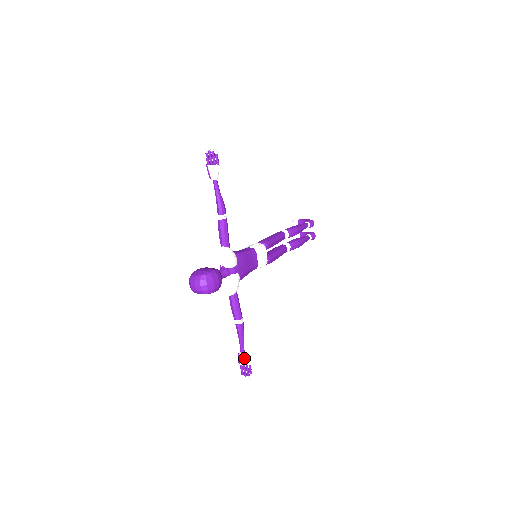
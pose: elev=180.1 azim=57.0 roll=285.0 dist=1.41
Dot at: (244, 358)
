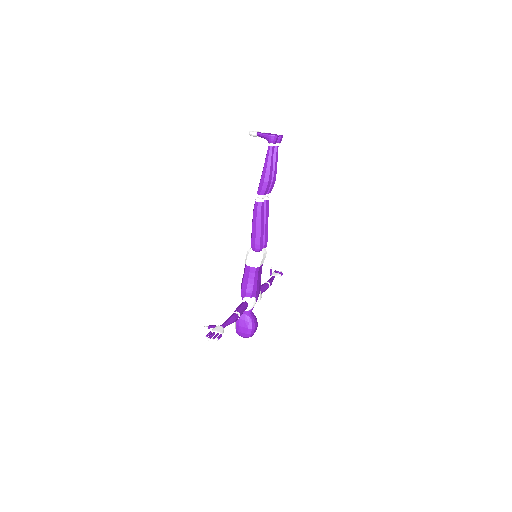
Dot at: occluded
